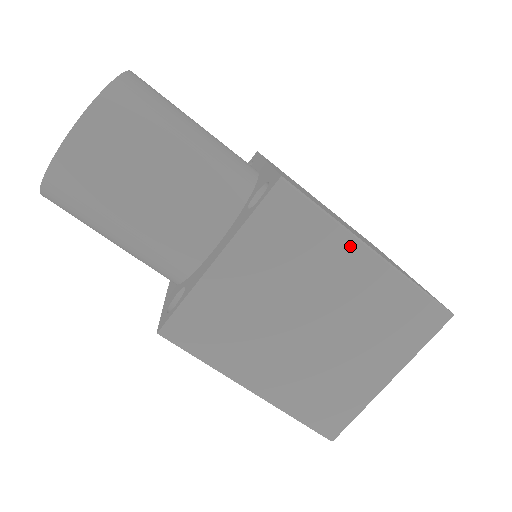
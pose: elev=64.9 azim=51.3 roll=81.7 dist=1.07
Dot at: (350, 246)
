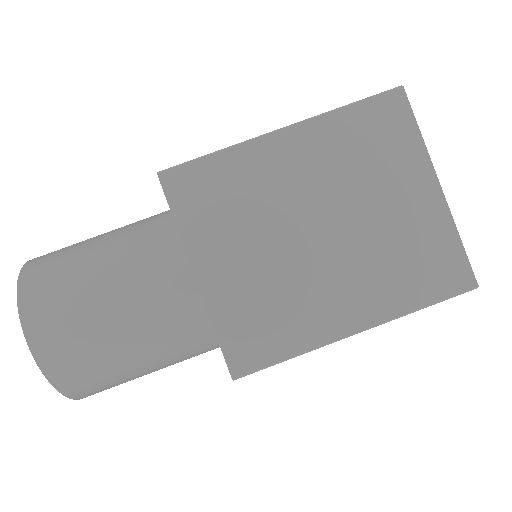
Dot at: (262, 148)
